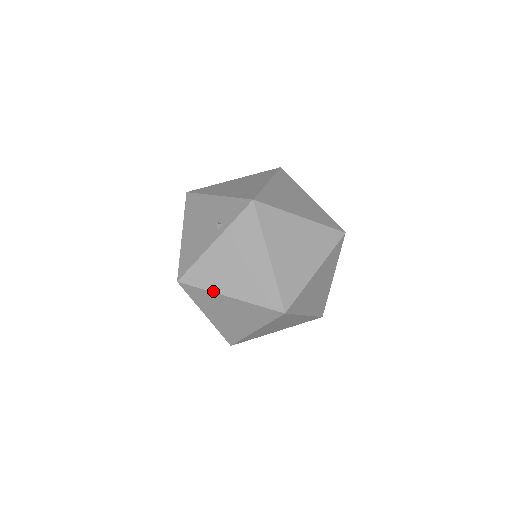
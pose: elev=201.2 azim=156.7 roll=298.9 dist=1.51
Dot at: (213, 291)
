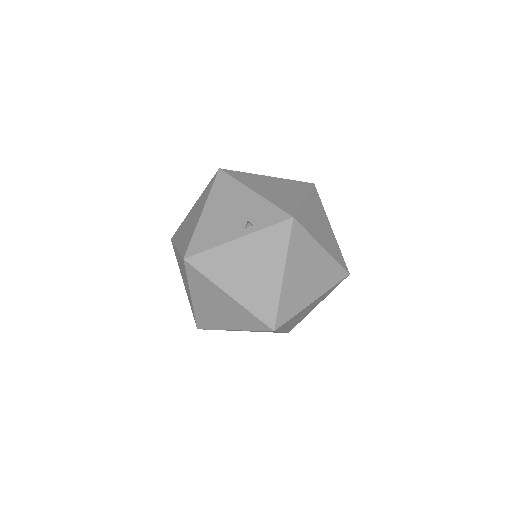
Dot at: (215, 283)
